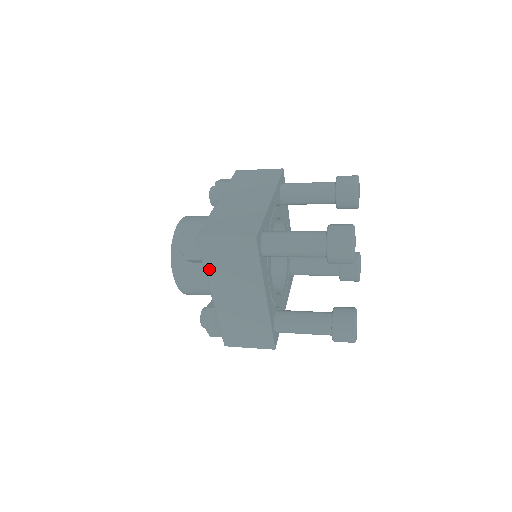
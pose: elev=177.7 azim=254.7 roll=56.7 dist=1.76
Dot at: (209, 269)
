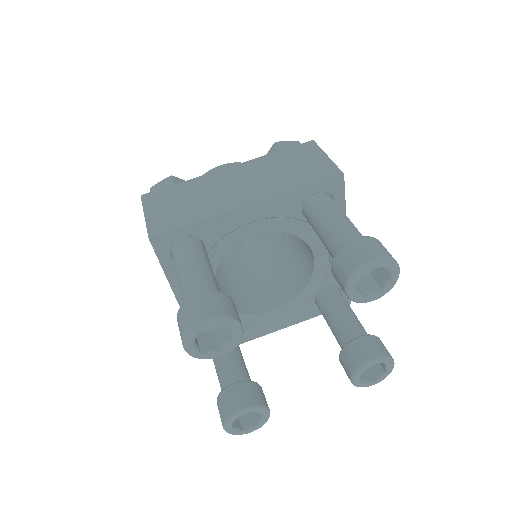
Dot at: occluded
